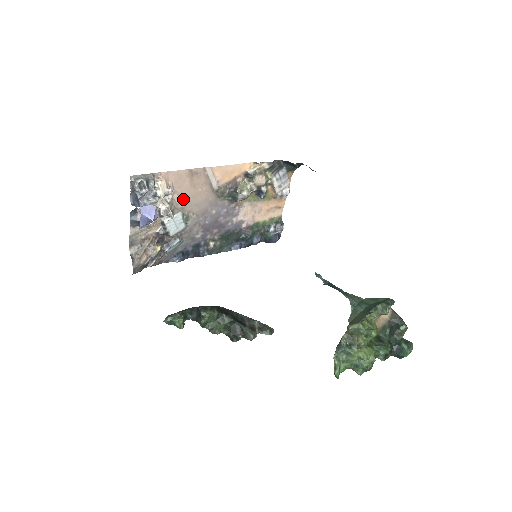
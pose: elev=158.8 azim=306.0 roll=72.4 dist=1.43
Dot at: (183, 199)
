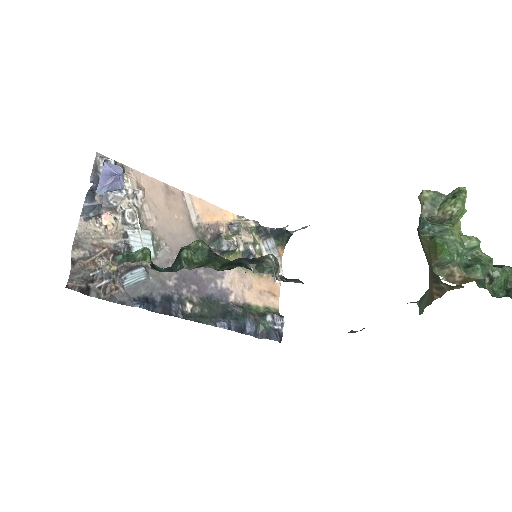
Dot at: (155, 217)
